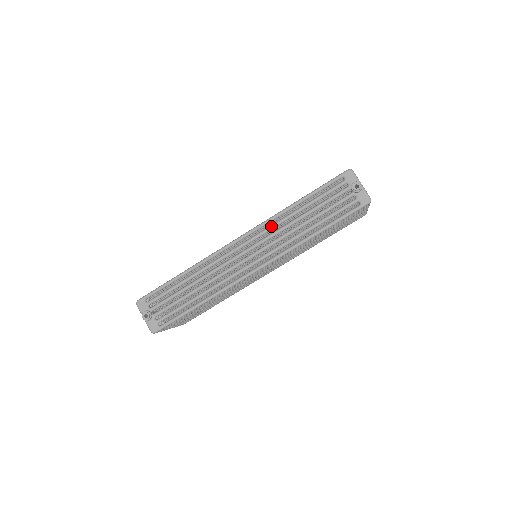
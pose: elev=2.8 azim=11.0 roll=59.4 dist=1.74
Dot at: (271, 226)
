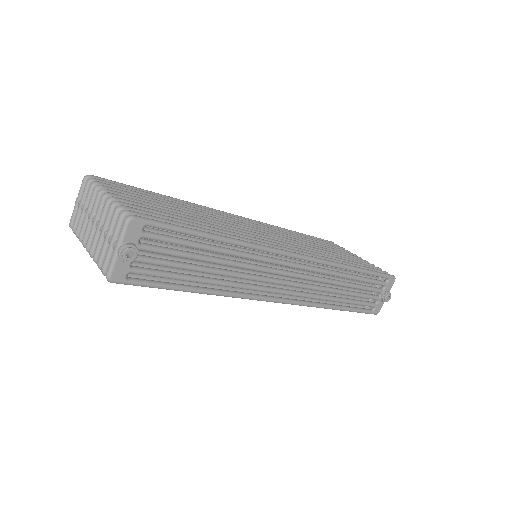
Dot at: (326, 271)
